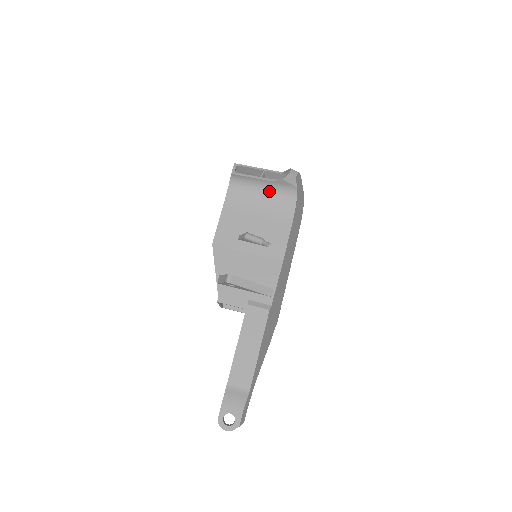
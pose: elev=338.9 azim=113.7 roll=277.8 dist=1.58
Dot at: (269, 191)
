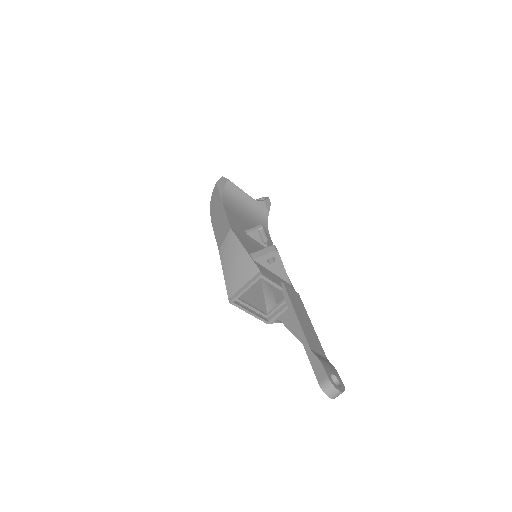
Dot at: (250, 209)
